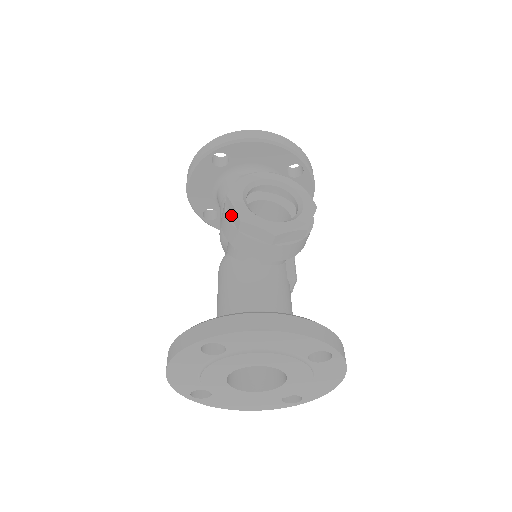
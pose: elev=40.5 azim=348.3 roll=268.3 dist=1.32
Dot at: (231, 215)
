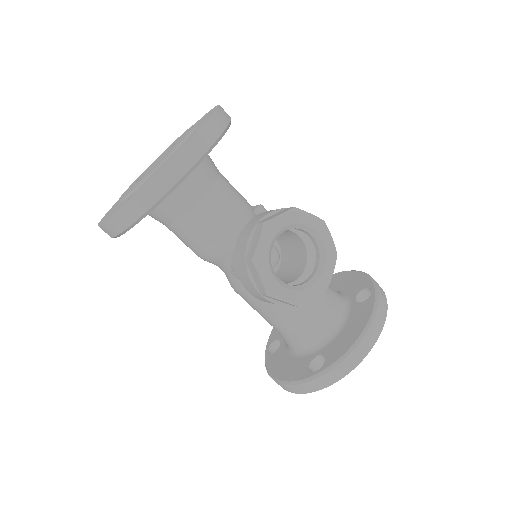
Dot at: (277, 301)
